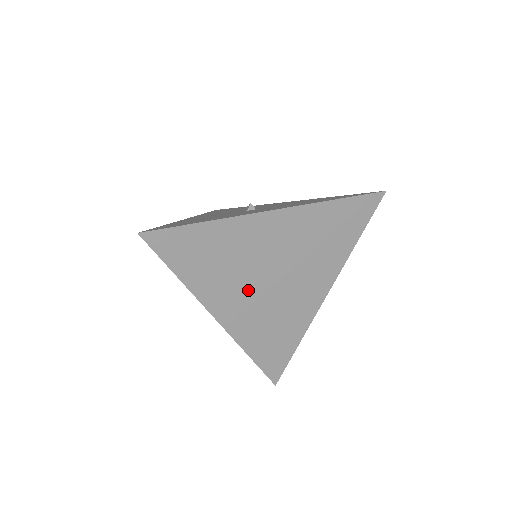
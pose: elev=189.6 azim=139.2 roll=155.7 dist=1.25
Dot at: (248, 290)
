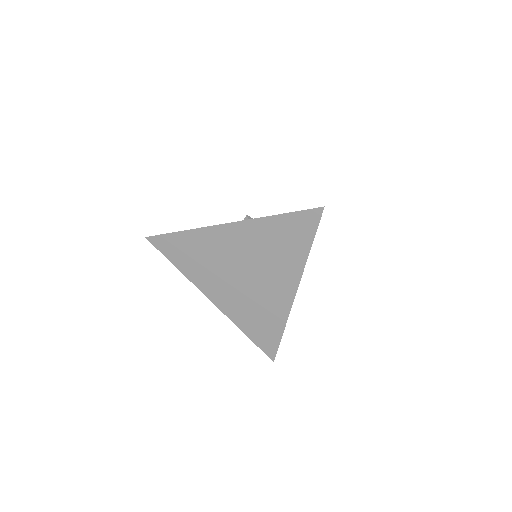
Dot at: (226, 281)
